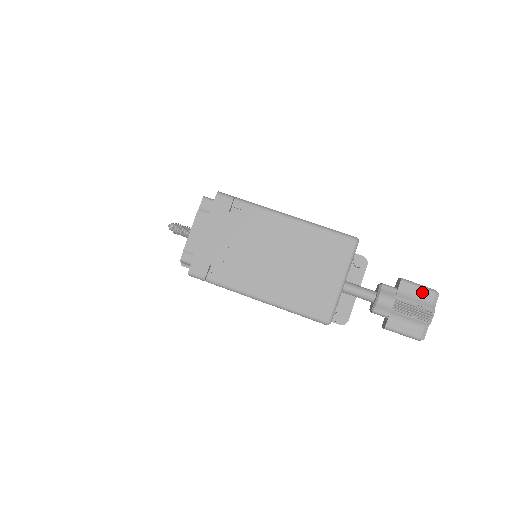
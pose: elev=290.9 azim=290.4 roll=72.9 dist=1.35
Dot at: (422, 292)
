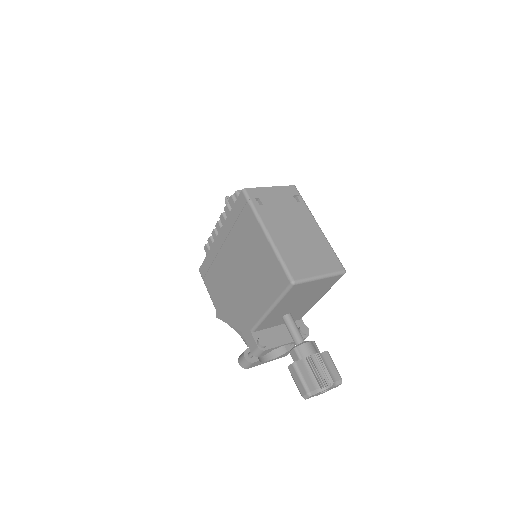
Dot at: (334, 370)
